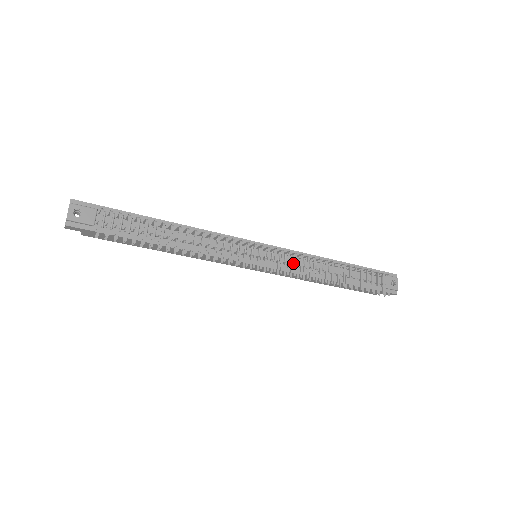
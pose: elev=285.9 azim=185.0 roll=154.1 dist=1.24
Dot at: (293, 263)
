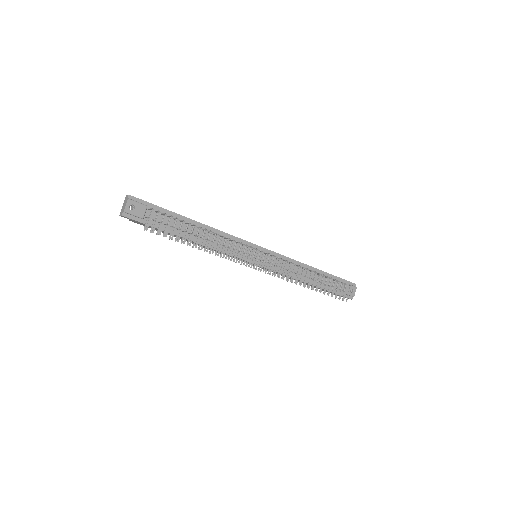
Dot at: (282, 266)
